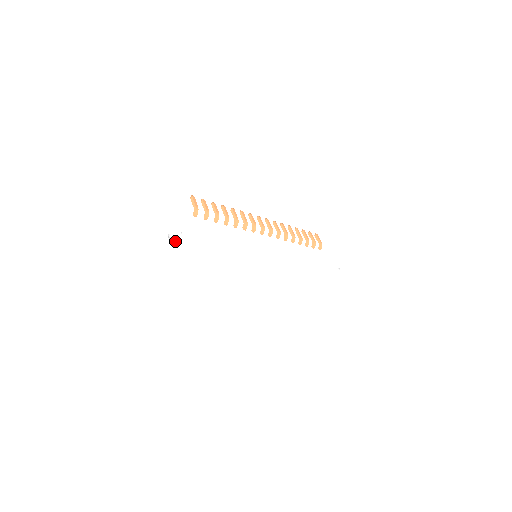
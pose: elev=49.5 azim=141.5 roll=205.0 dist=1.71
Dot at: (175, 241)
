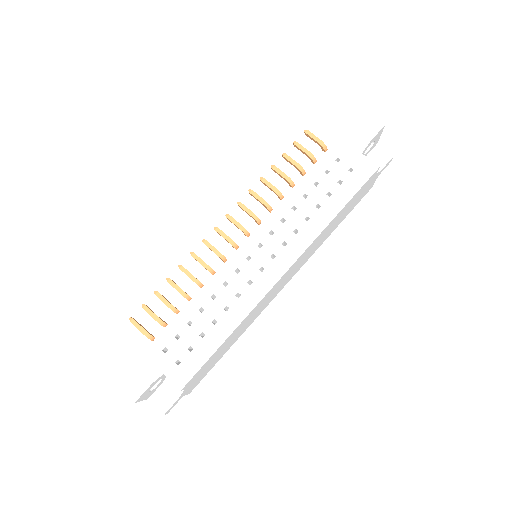
Dot at: (163, 379)
